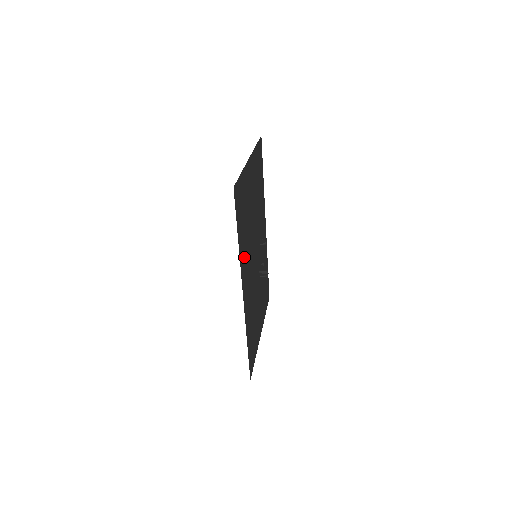
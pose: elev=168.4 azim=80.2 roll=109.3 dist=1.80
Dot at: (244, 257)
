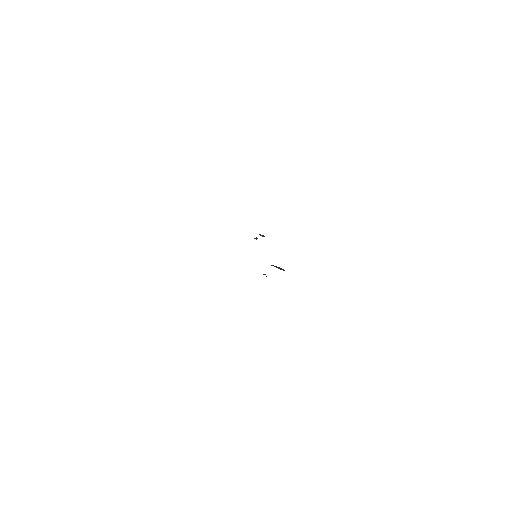
Dot at: occluded
